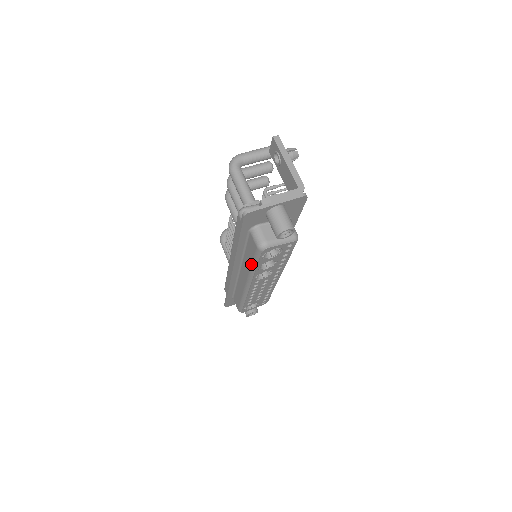
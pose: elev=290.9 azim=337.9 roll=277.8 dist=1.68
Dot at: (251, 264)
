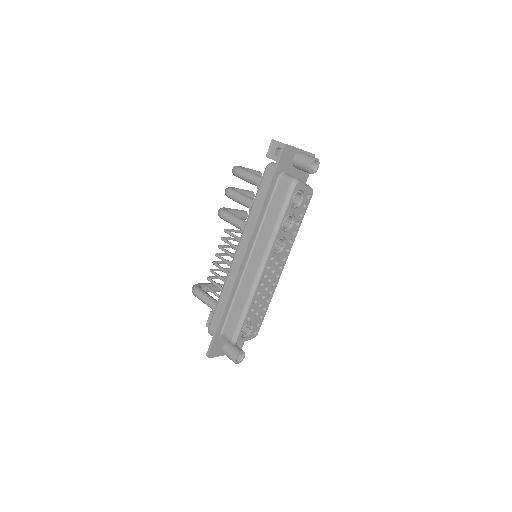
Dot at: (276, 218)
